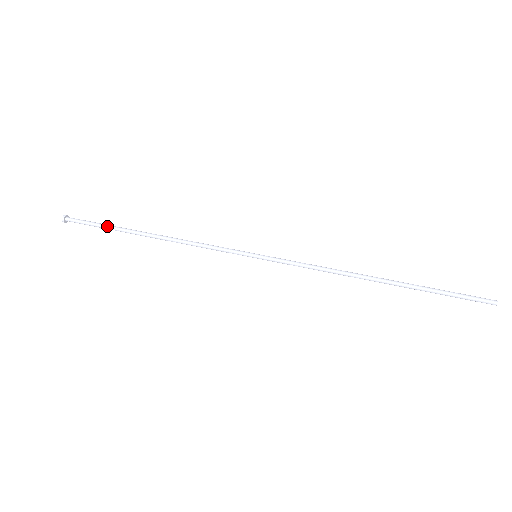
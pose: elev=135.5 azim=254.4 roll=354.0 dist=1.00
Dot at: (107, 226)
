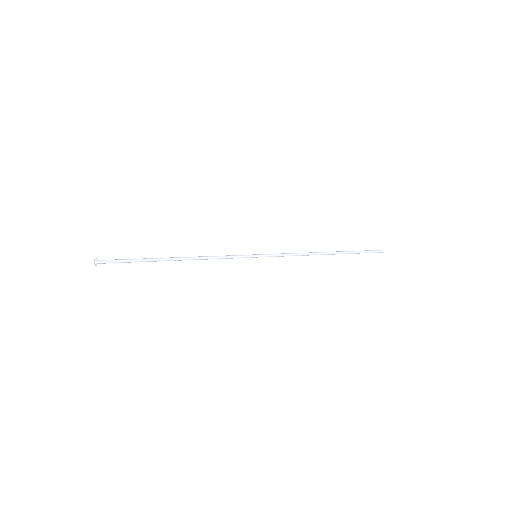
Dot at: (138, 259)
